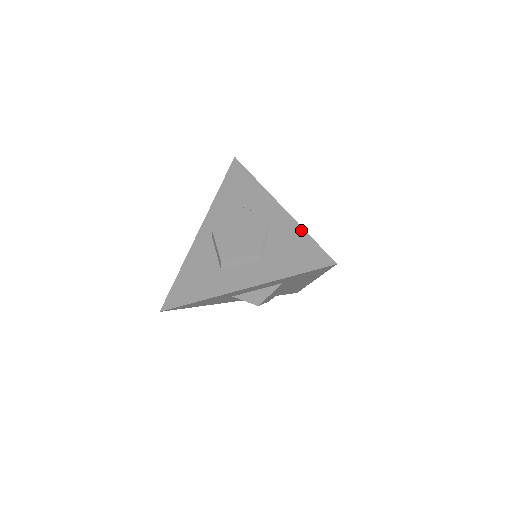
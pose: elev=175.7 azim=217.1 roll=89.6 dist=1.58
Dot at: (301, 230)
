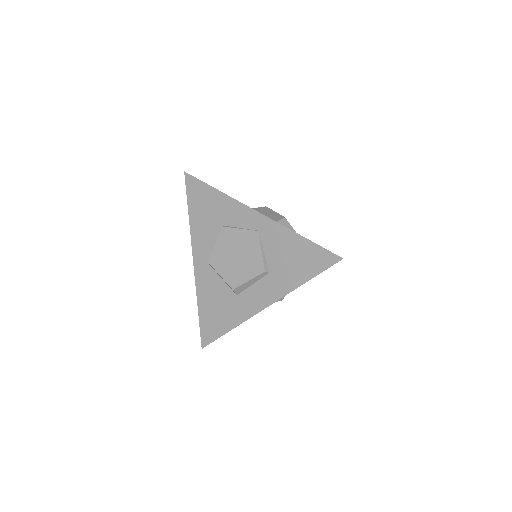
Dot at: (293, 234)
